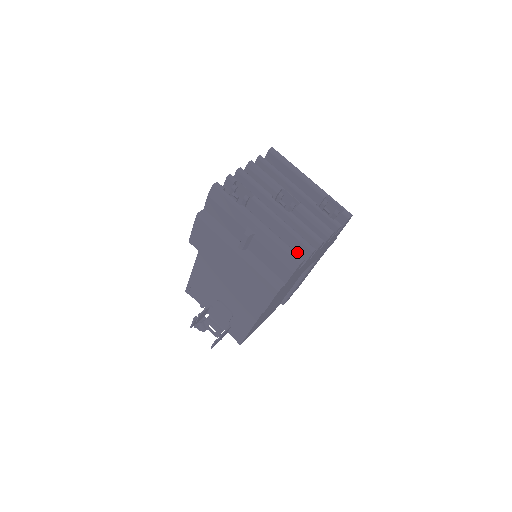
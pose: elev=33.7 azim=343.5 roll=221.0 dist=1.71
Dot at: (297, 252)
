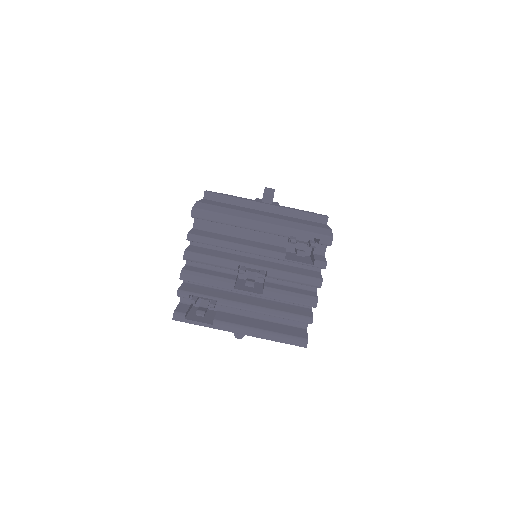
Dot at: occluded
